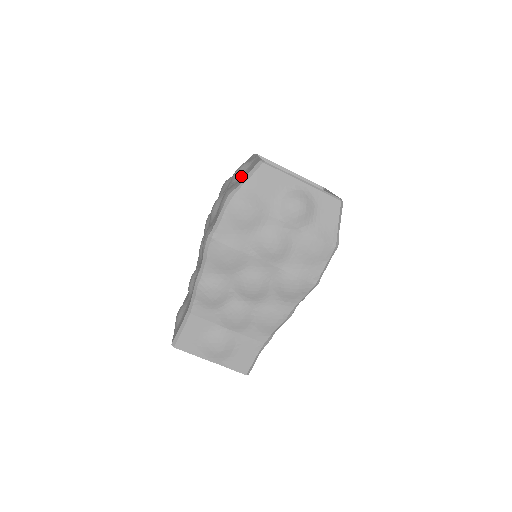
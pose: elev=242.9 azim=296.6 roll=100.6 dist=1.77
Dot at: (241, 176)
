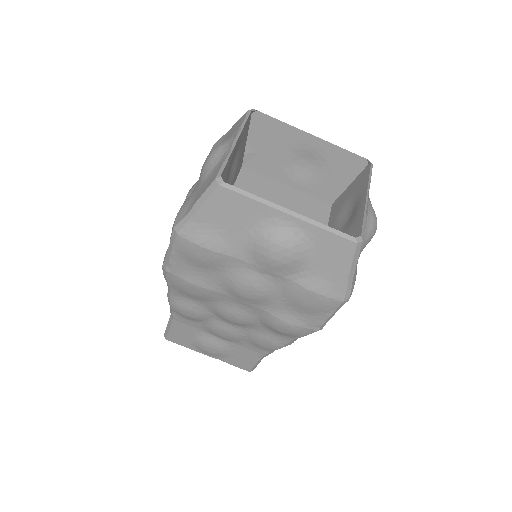
Dot at: (202, 183)
